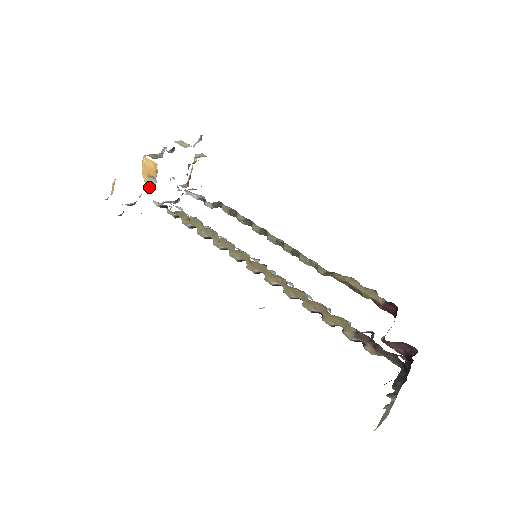
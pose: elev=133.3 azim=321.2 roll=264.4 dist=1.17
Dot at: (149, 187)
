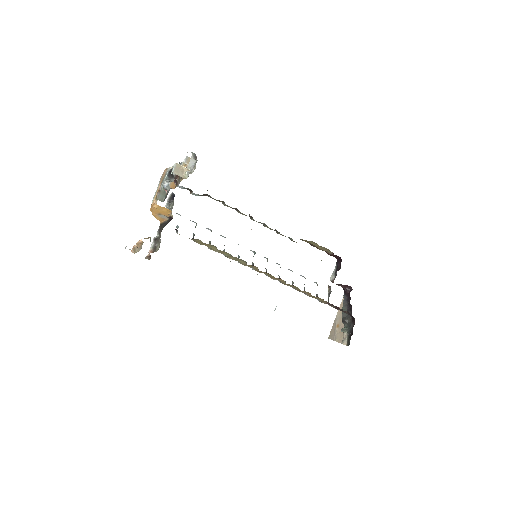
Dot at: (159, 220)
